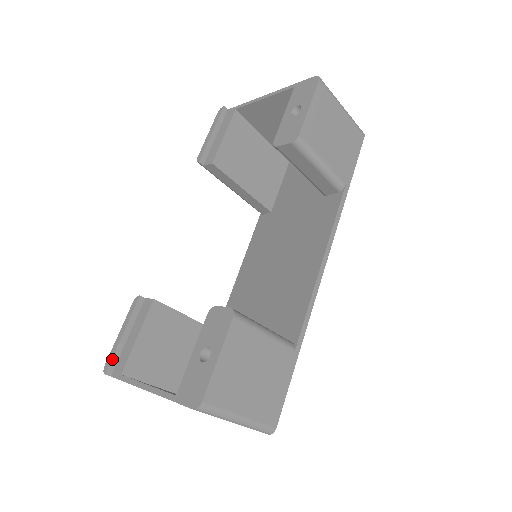
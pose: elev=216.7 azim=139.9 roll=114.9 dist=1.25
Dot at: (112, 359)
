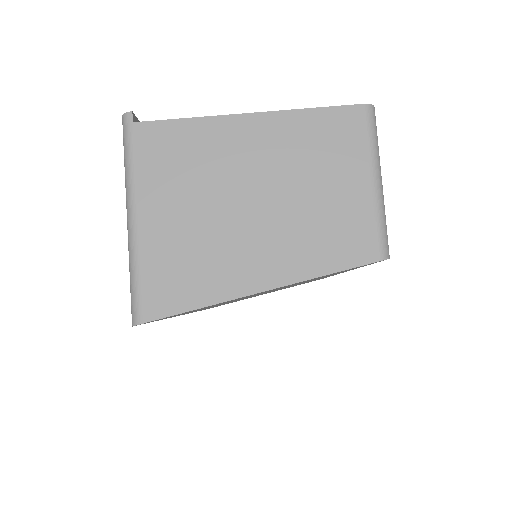
Dot at: occluded
